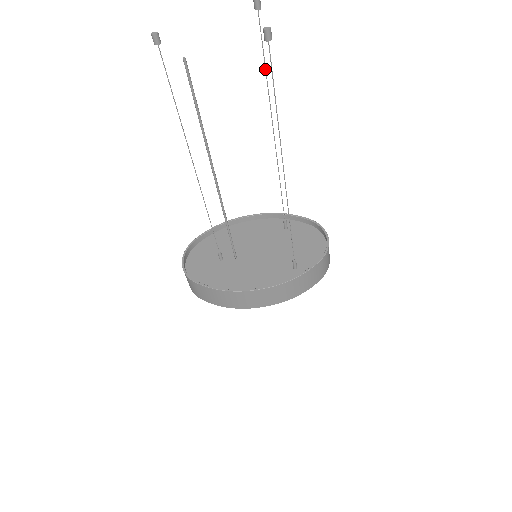
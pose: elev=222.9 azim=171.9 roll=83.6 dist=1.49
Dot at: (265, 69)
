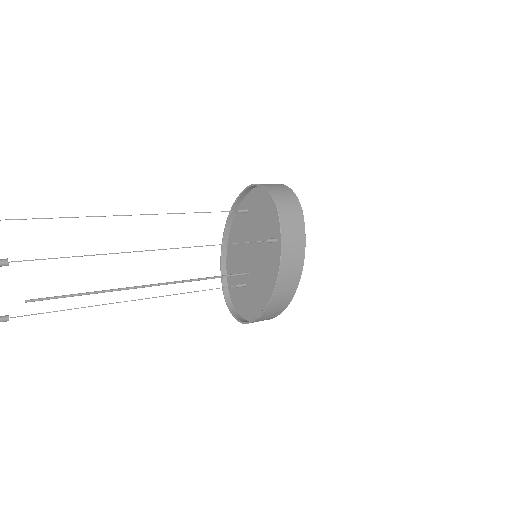
Dot at: occluded
